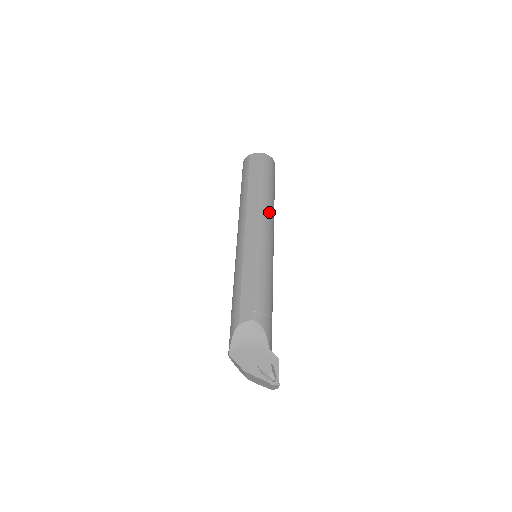
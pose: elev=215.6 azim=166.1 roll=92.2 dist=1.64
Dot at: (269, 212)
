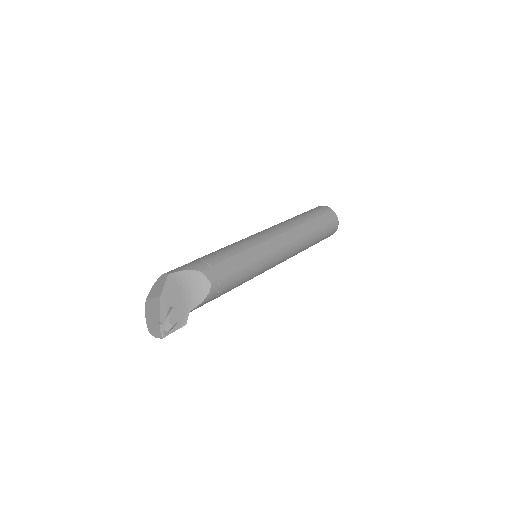
Dot at: (297, 251)
